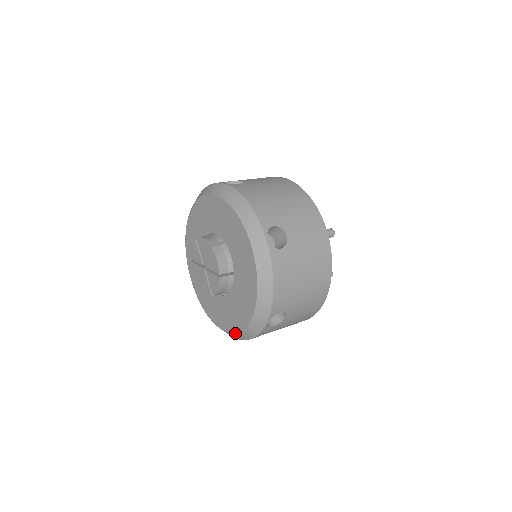
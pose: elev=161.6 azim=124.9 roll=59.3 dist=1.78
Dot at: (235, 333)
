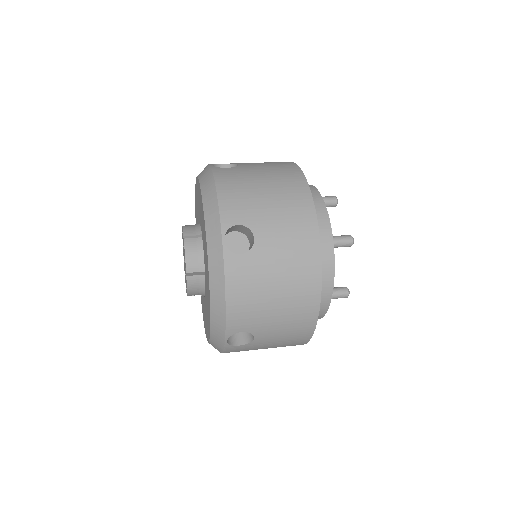
Dot at: occluded
